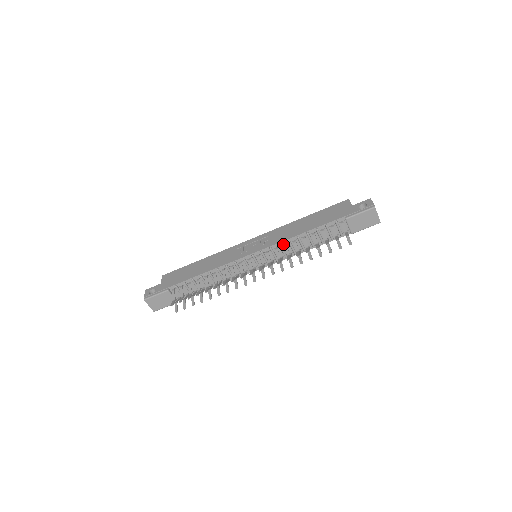
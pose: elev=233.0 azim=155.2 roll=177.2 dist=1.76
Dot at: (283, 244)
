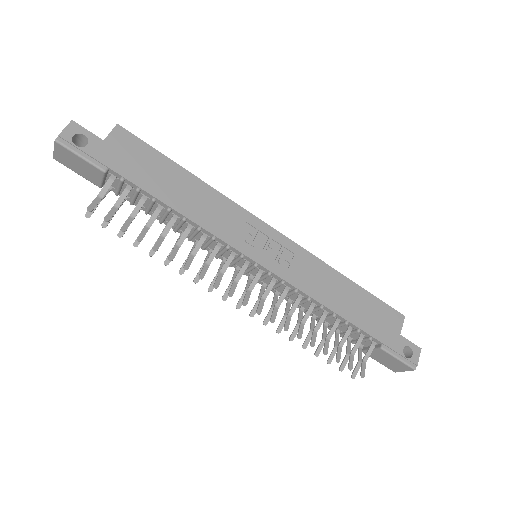
Dot at: (299, 292)
